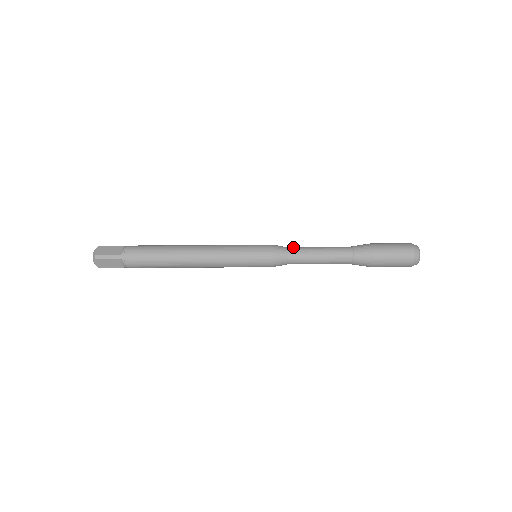
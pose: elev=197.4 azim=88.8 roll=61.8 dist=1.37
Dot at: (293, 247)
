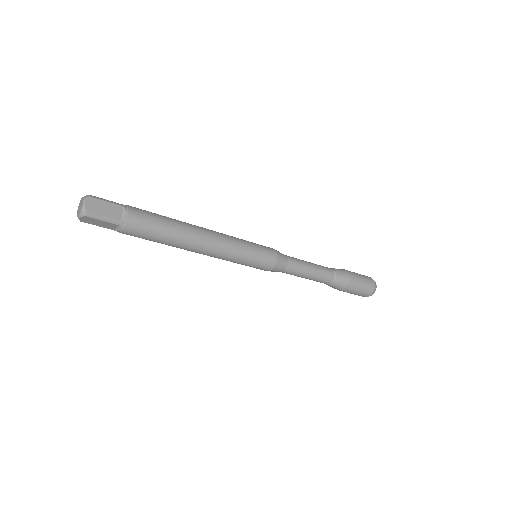
Dot at: occluded
